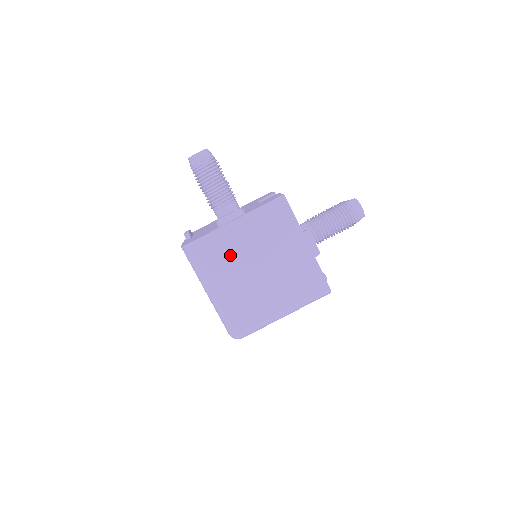
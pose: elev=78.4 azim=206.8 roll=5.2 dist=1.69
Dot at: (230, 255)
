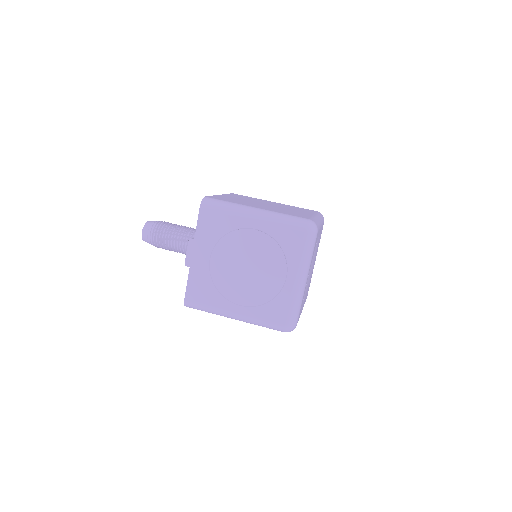
Dot at: (240, 201)
